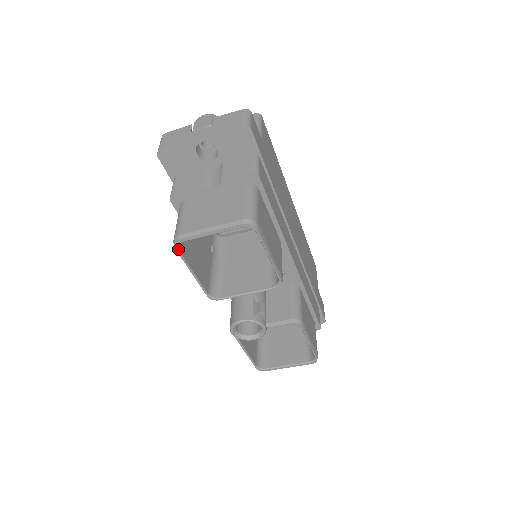
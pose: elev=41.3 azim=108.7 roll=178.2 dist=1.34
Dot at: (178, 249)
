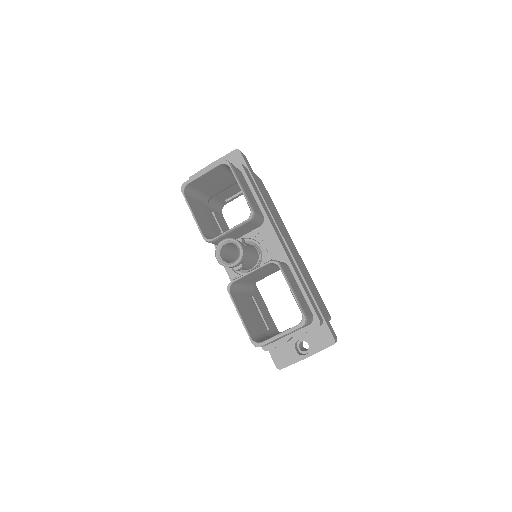
Dot at: (183, 192)
